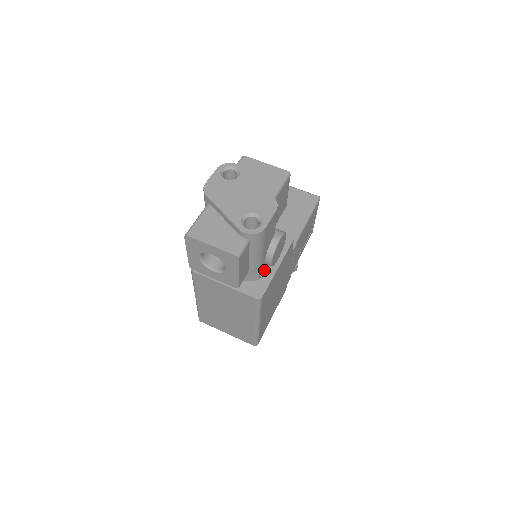
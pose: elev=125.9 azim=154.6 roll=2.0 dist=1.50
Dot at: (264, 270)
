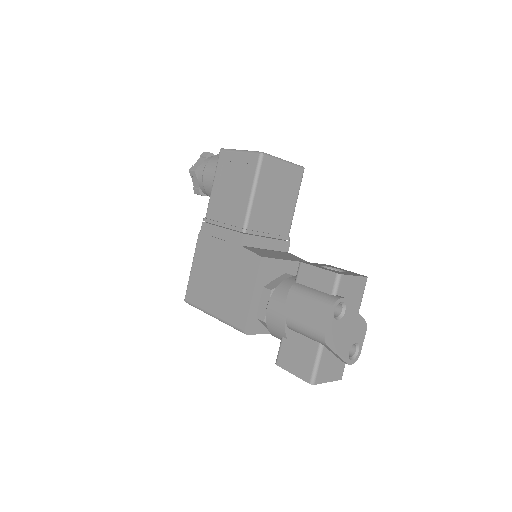
Dot at: occluded
